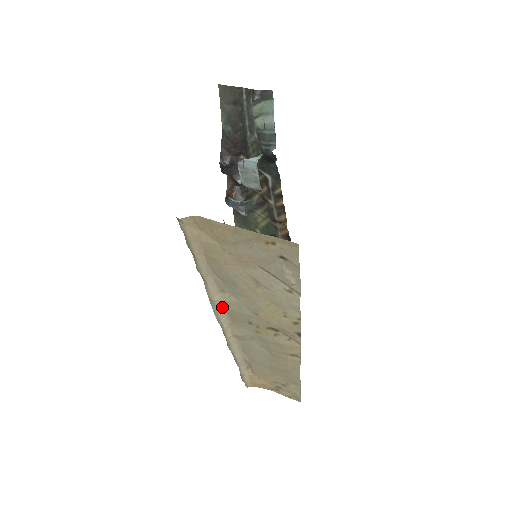
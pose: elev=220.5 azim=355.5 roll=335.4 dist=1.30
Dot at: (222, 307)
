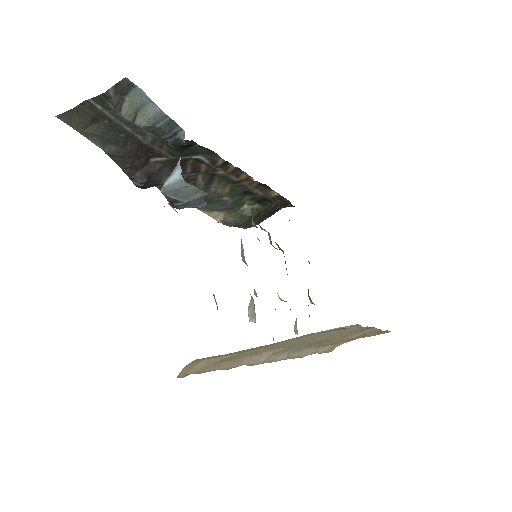
Dot at: (273, 355)
